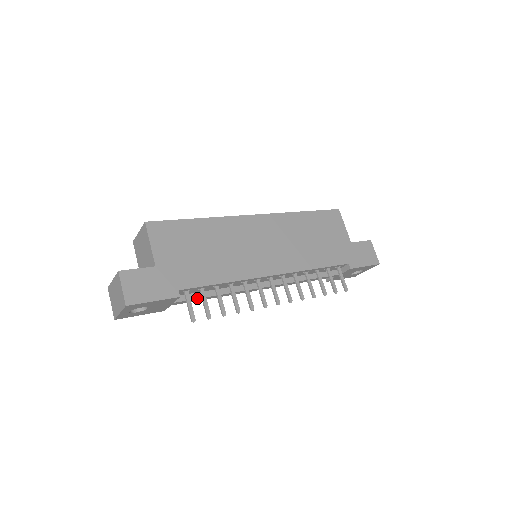
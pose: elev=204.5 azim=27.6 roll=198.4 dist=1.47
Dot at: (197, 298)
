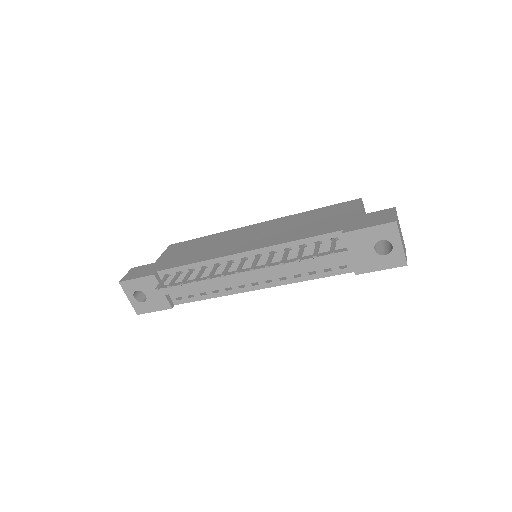
Dot at: occluded
